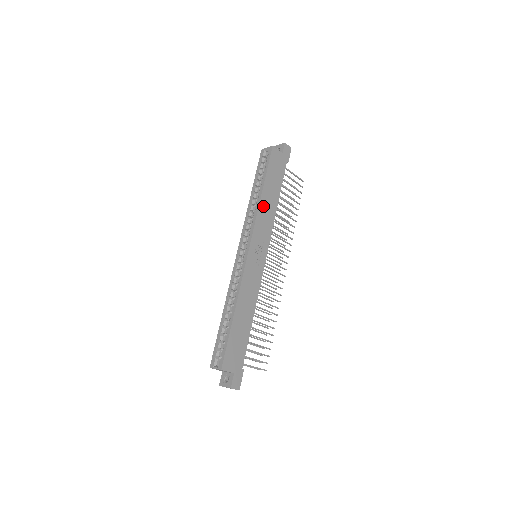
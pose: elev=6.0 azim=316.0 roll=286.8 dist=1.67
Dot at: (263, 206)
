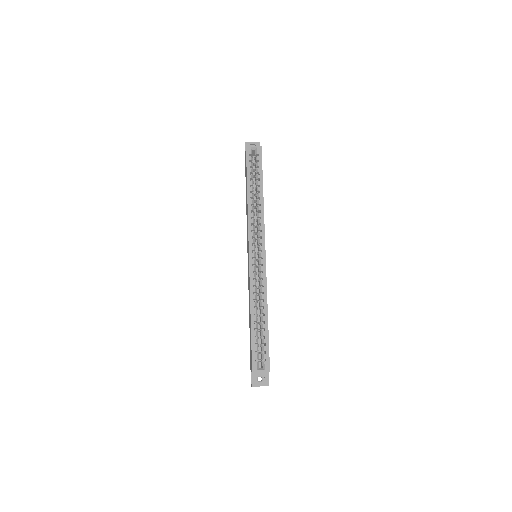
Dot at: occluded
